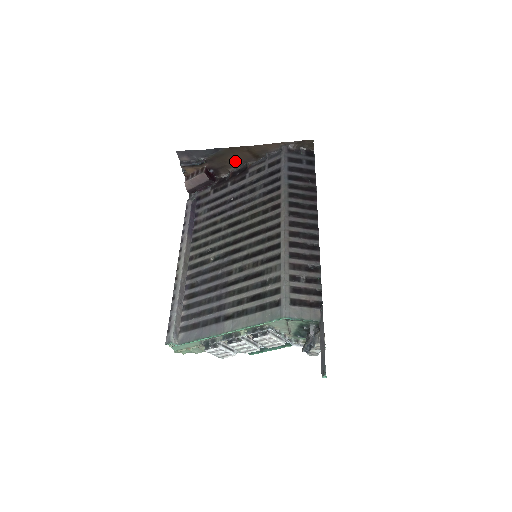
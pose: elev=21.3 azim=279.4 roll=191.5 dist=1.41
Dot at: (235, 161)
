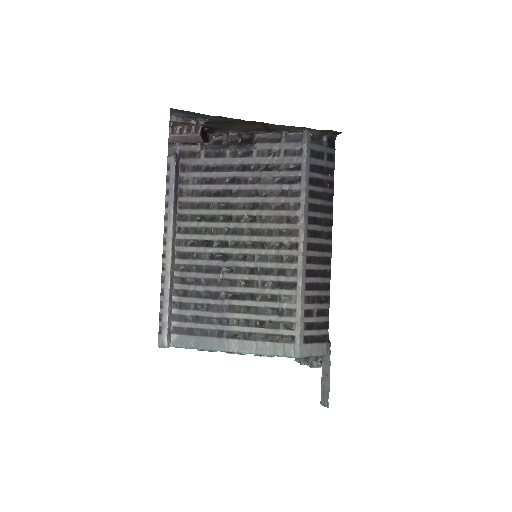
Dot at: (241, 127)
